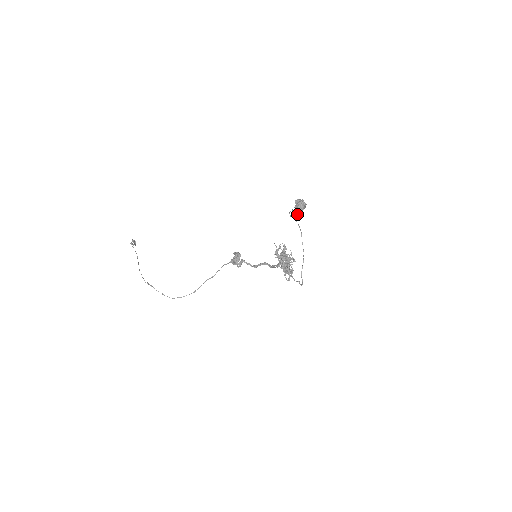
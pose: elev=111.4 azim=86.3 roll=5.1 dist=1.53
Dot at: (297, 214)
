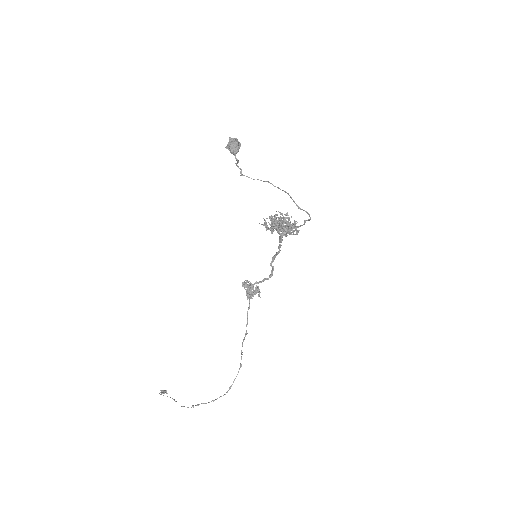
Dot at: (235, 152)
